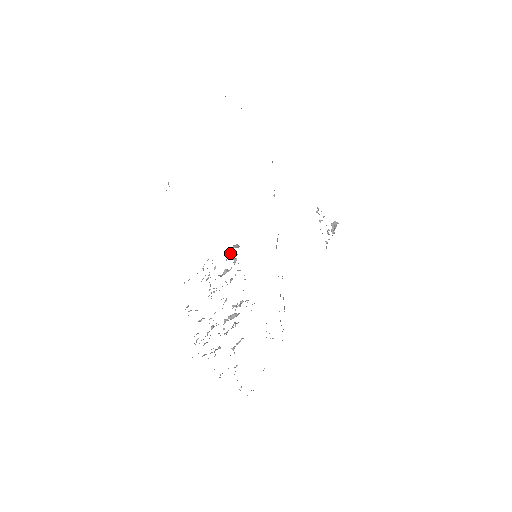
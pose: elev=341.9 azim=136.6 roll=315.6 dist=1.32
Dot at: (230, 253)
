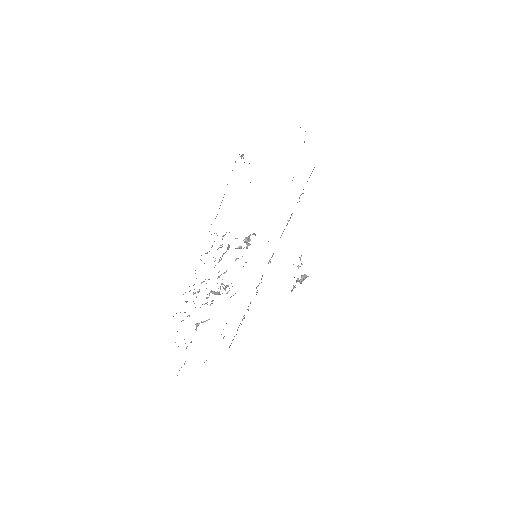
Dot at: (246, 238)
